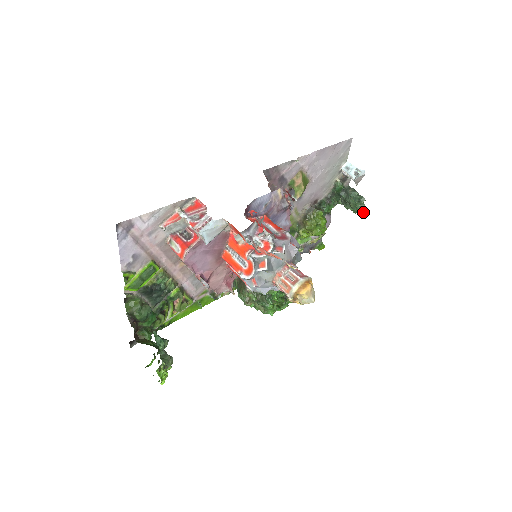
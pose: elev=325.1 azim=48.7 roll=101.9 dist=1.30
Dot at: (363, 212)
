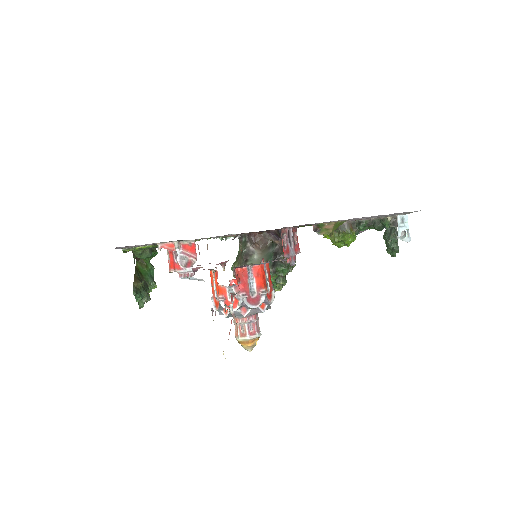
Dot at: (392, 256)
